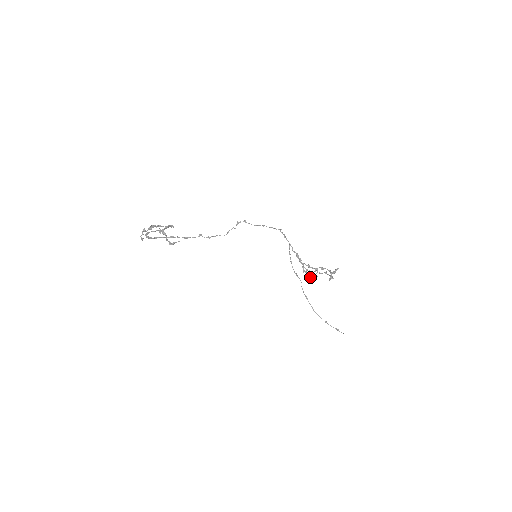
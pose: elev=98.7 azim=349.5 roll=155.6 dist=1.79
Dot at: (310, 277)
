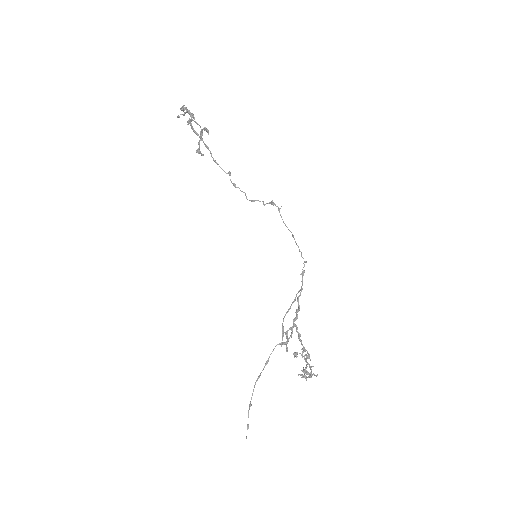
Dot at: (281, 344)
